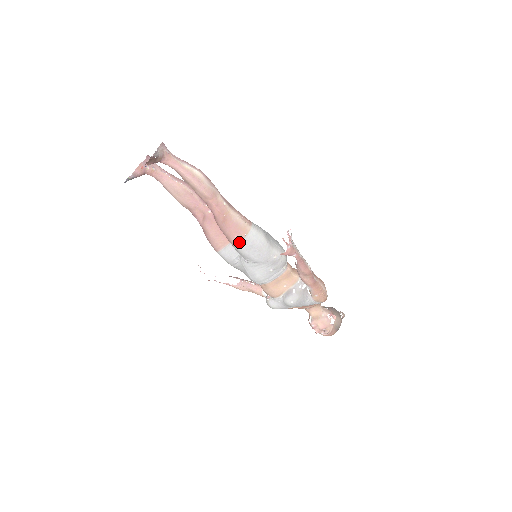
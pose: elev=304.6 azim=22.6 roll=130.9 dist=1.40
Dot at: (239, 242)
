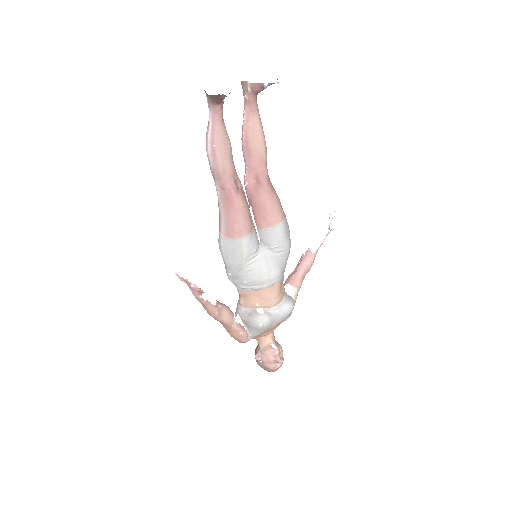
Dot at: (284, 219)
